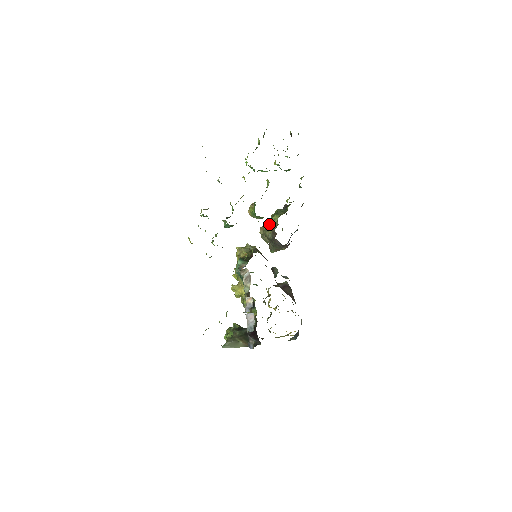
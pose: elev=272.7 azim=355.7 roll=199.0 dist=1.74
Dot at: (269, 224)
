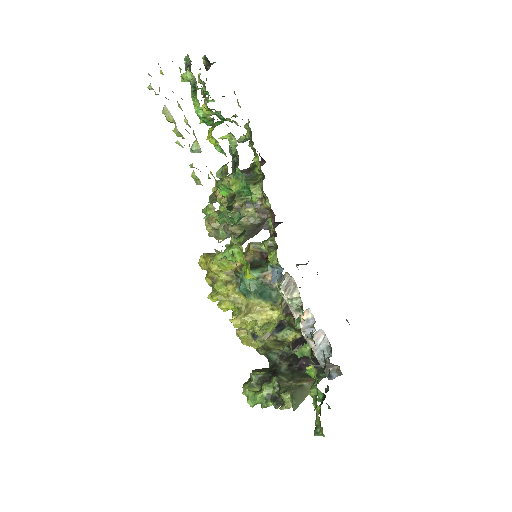
Dot at: (237, 206)
